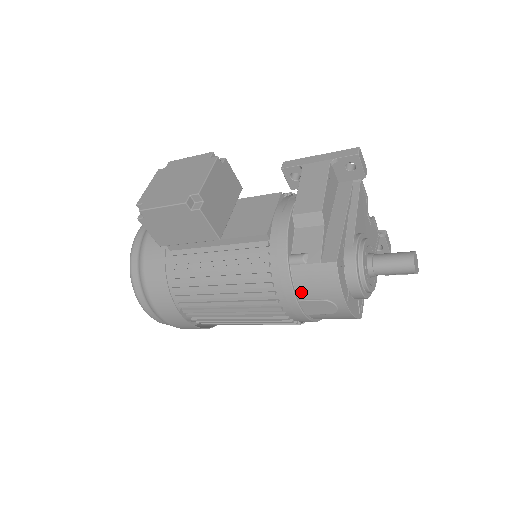
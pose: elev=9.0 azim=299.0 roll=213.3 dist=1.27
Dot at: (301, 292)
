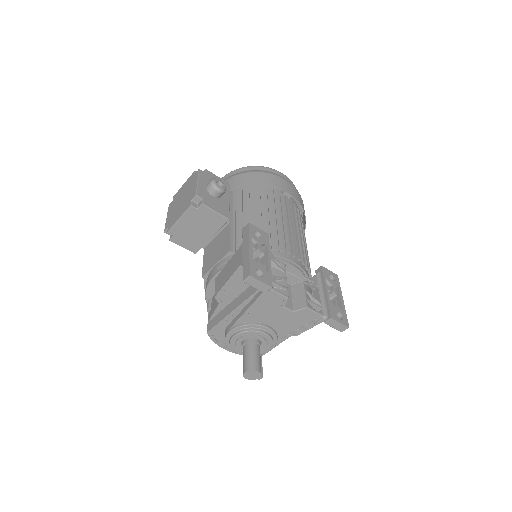
Dot at: occluded
